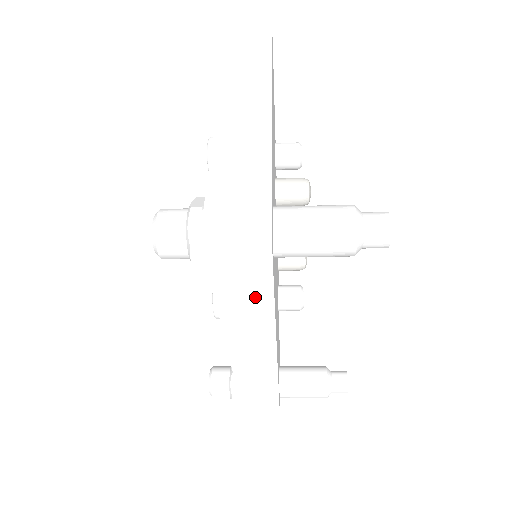
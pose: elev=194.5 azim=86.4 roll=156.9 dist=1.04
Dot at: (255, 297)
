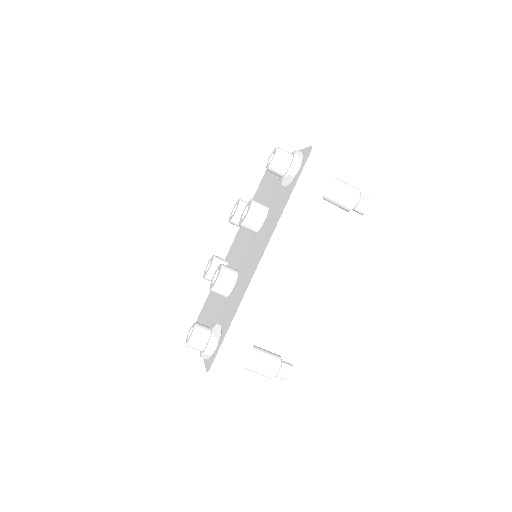
Dot at: (311, 199)
